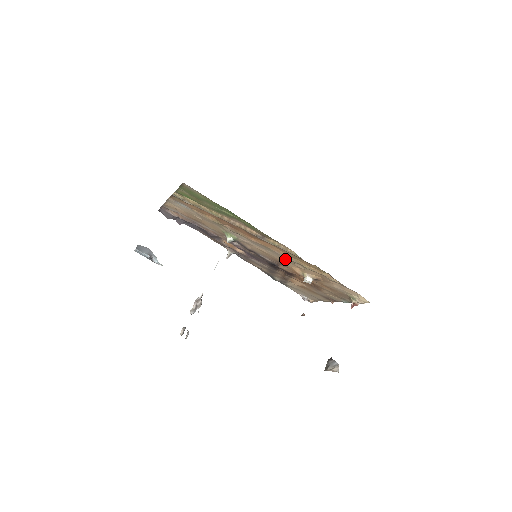
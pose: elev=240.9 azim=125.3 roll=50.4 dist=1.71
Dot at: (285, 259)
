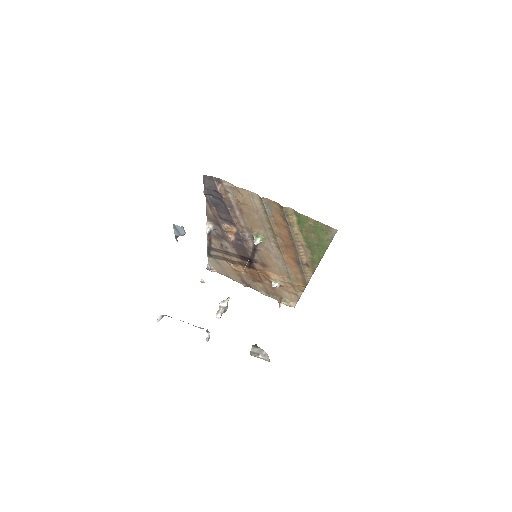
Dot at: (283, 271)
